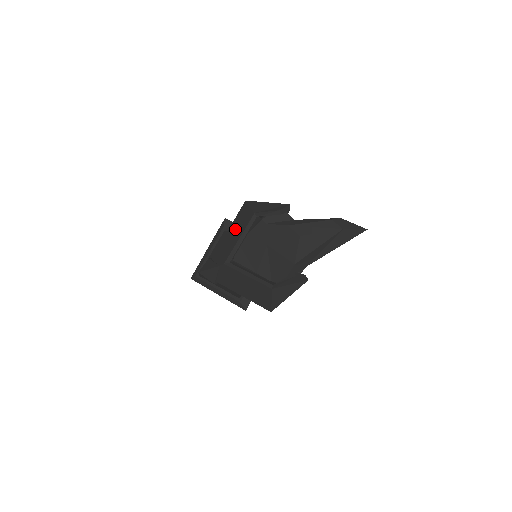
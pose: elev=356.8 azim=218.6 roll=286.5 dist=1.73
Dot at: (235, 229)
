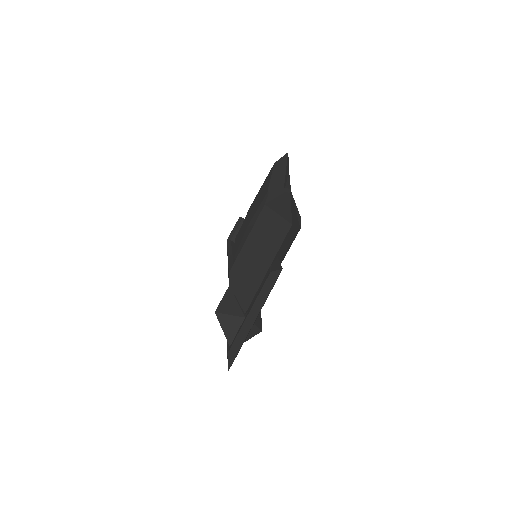
Dot at: occluded
